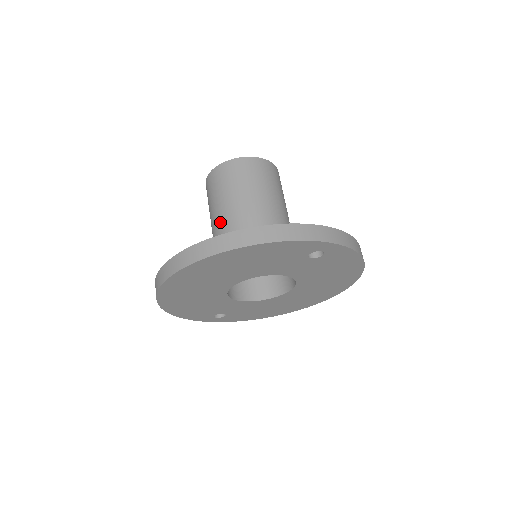
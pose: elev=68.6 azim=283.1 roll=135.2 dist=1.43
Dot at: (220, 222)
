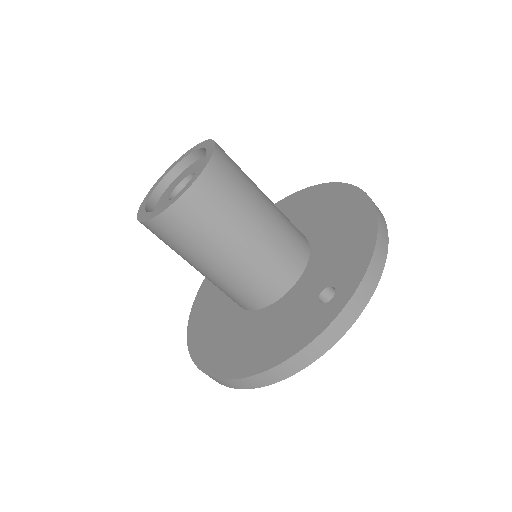
Dot at: (202, 274)
